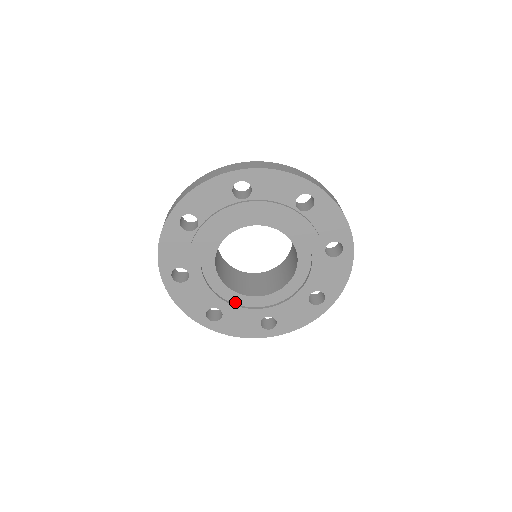
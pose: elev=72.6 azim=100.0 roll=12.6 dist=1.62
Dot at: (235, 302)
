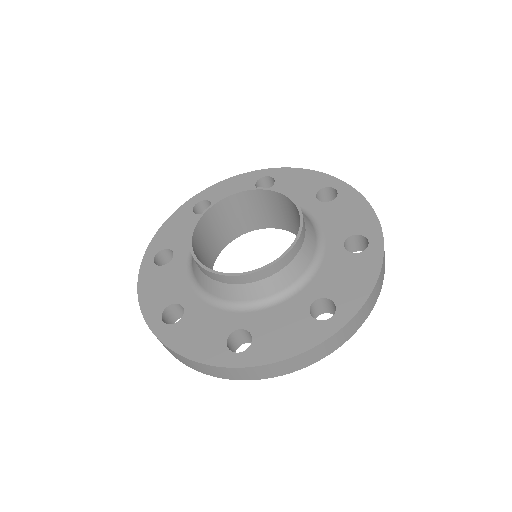
Dot at: occluded
